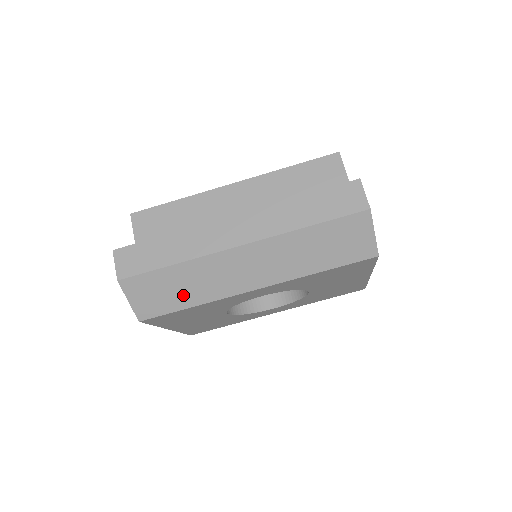
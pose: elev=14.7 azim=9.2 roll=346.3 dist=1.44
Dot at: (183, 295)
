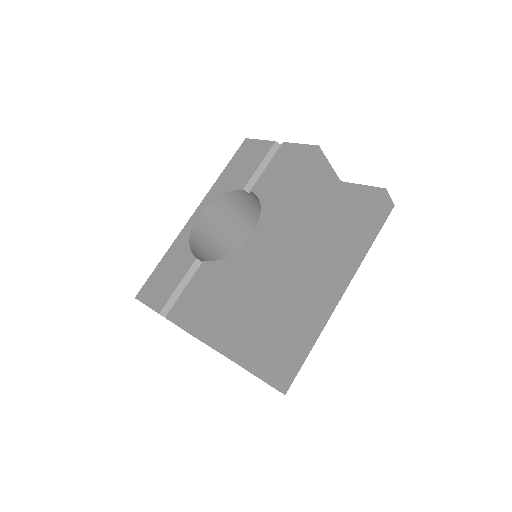
Dot at: occluded
